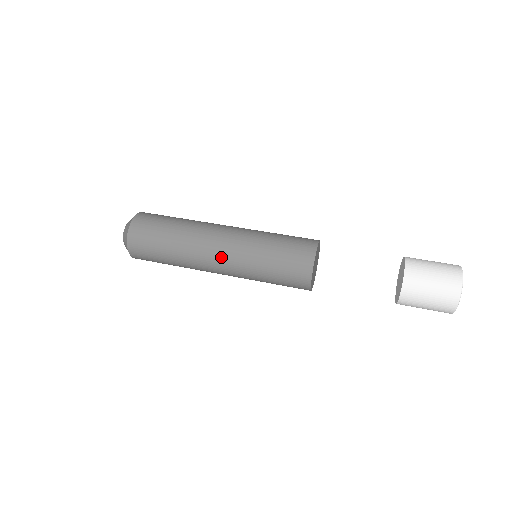
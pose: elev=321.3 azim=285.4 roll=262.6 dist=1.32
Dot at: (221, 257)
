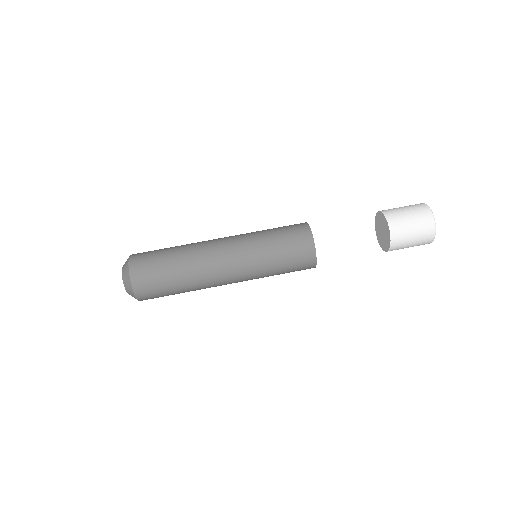
Dot at: (233, 280)
